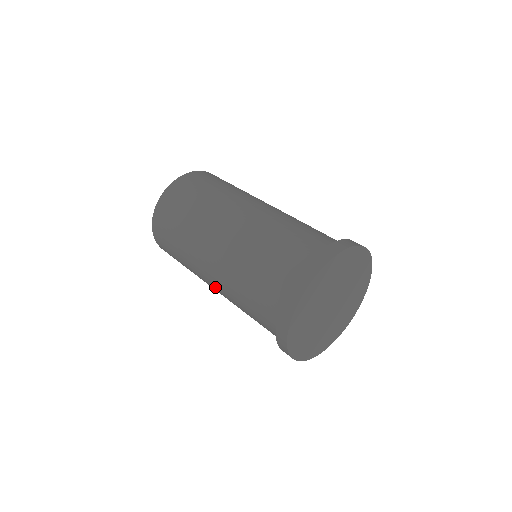
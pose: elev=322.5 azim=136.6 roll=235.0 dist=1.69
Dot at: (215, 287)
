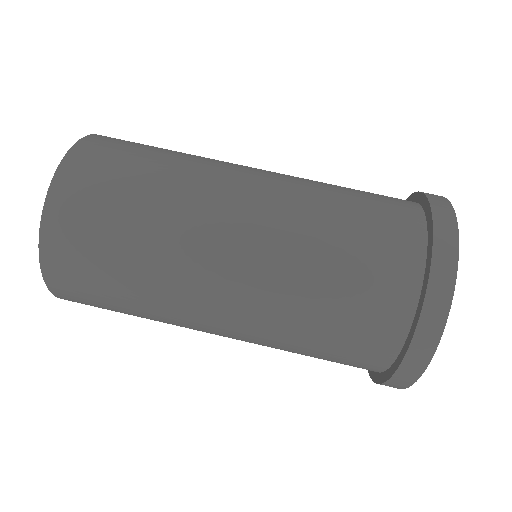
Dot at: occluded
